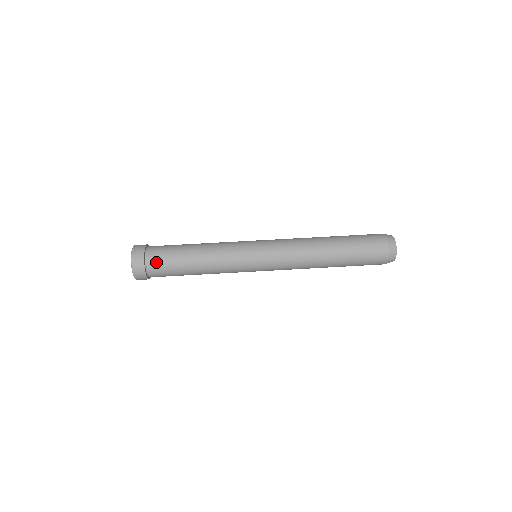
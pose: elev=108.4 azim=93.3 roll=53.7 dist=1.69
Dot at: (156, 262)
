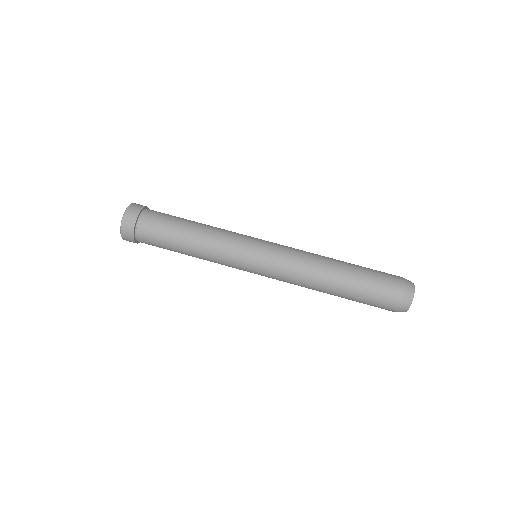
Dot at: (147, 230)
